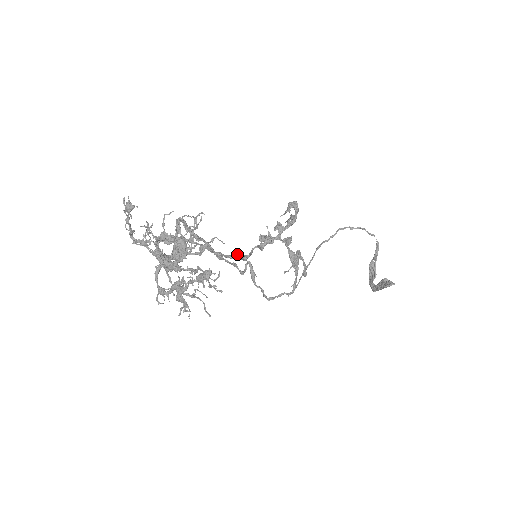
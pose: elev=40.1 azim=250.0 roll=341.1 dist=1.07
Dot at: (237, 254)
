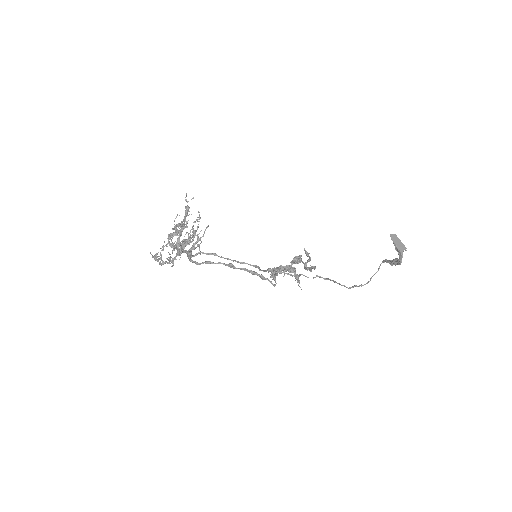
Dot at: (250, 272)
